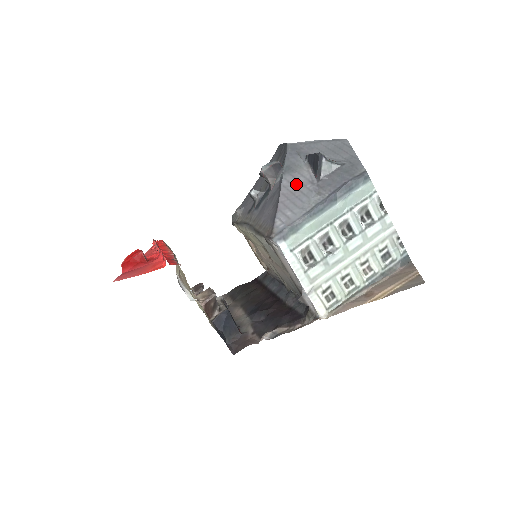
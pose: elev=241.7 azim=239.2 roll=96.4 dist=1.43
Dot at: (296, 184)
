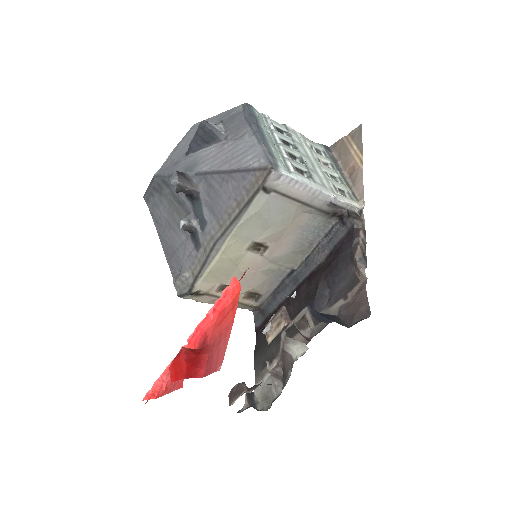
Dot at: (215, 157)
